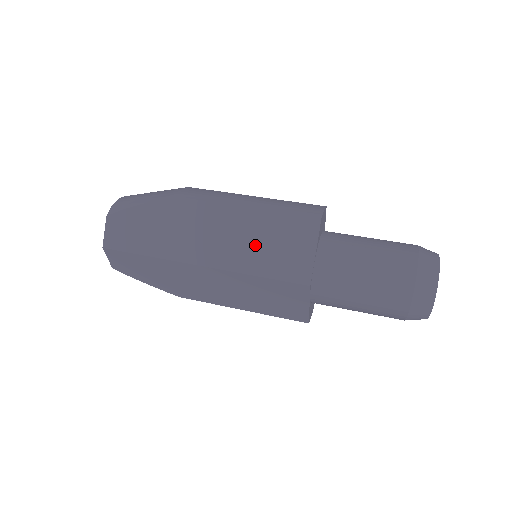
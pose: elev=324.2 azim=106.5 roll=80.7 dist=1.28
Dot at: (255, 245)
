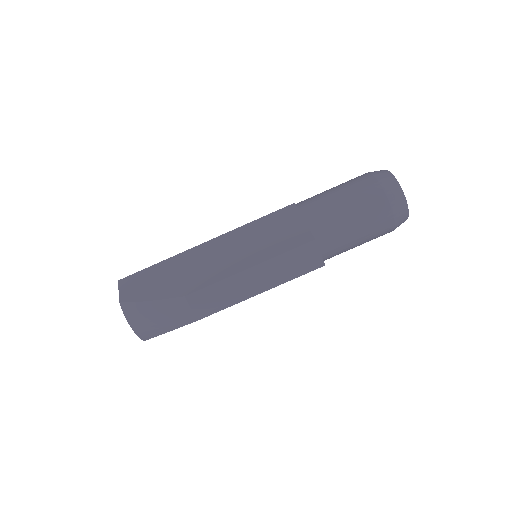
Dot at: occluded
